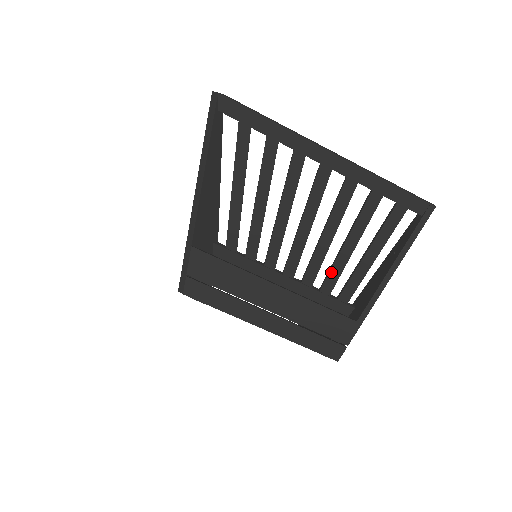
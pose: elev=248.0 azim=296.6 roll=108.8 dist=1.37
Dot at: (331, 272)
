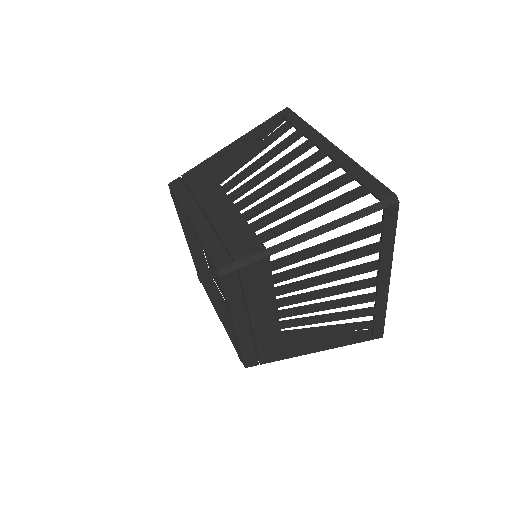
Dot at: (300, 321)
